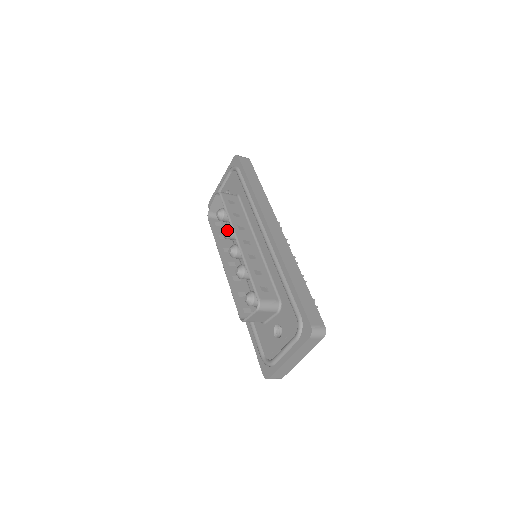
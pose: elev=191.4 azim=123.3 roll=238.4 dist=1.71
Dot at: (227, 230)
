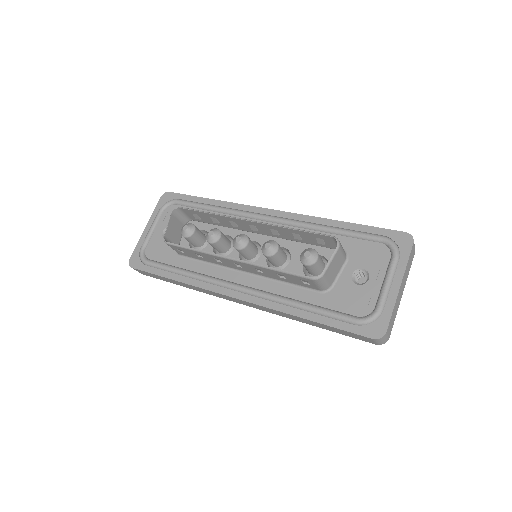
Dot at: (216, 230)
